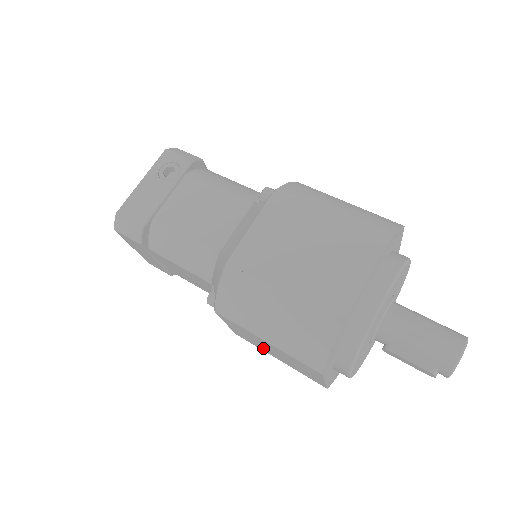
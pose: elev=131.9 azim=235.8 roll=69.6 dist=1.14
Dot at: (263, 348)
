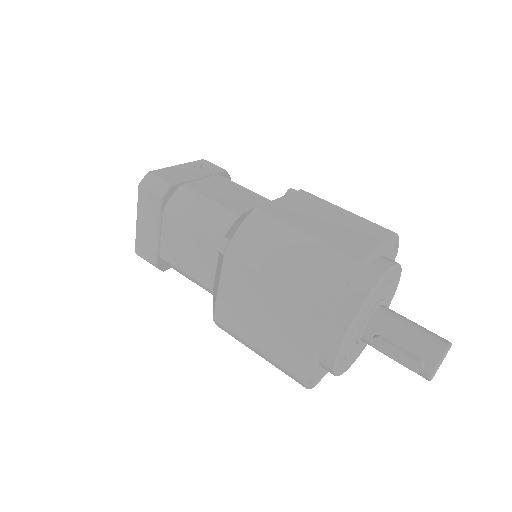
Dot at: (246, 324)
